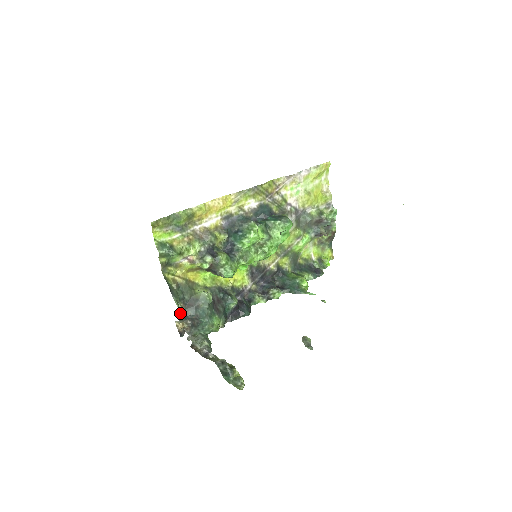
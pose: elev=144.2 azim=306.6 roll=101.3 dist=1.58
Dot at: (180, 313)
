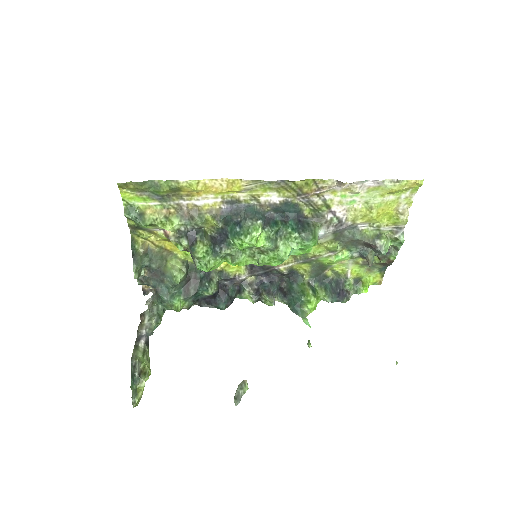
Dot at: (142, 278)
